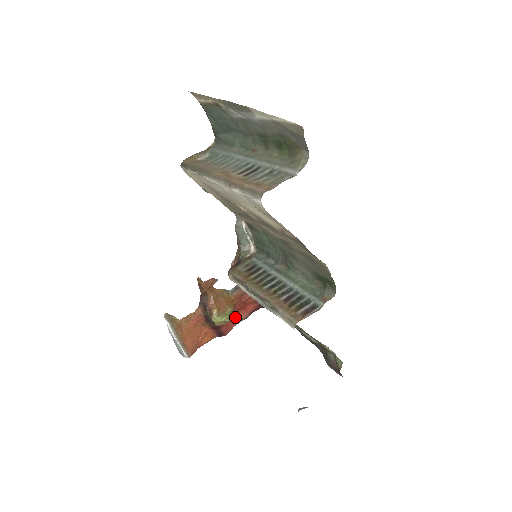
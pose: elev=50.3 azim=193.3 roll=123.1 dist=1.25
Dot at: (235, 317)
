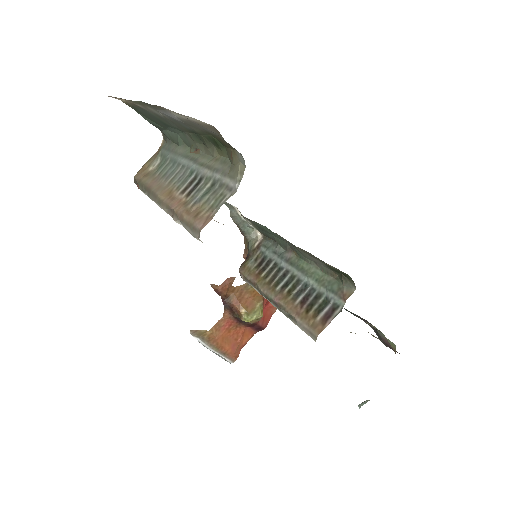
Dot at: (269, 306)
